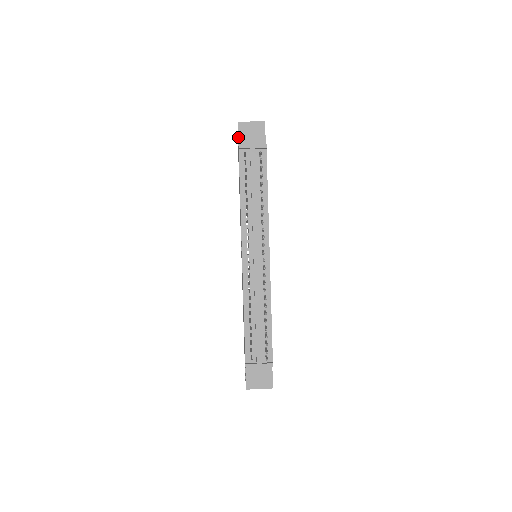
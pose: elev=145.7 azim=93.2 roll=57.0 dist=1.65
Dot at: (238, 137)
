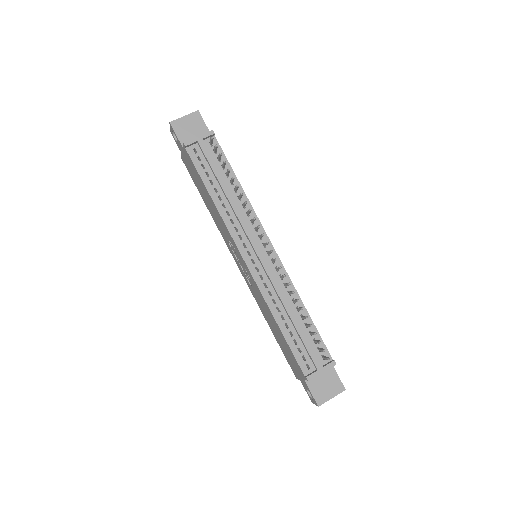
Dot at: (177, 138)
